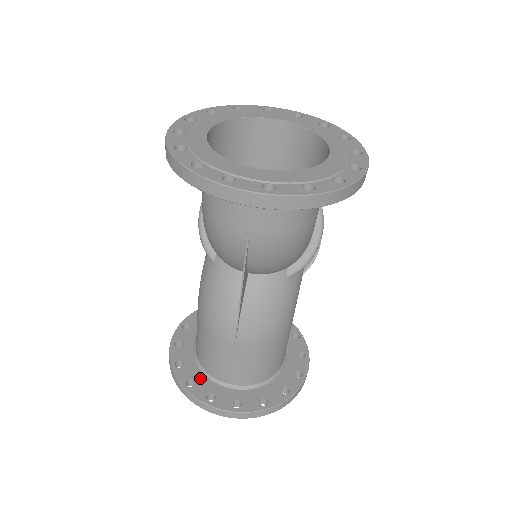
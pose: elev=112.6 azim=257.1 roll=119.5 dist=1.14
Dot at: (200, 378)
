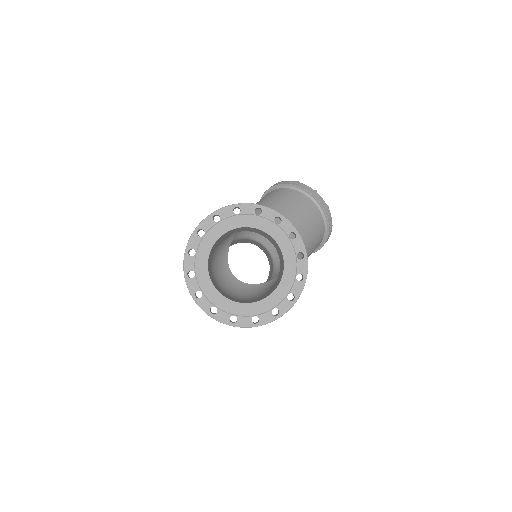
Dot at: occluded
